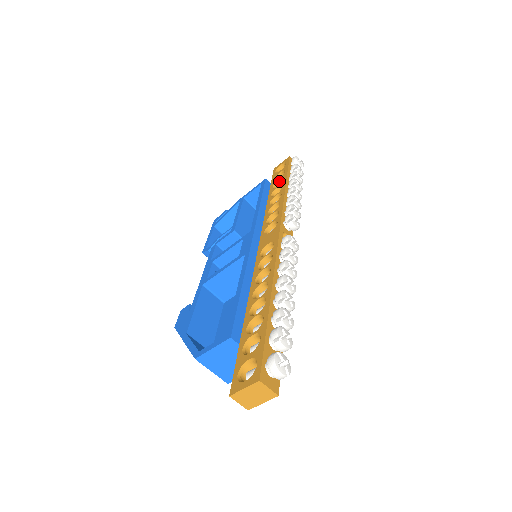
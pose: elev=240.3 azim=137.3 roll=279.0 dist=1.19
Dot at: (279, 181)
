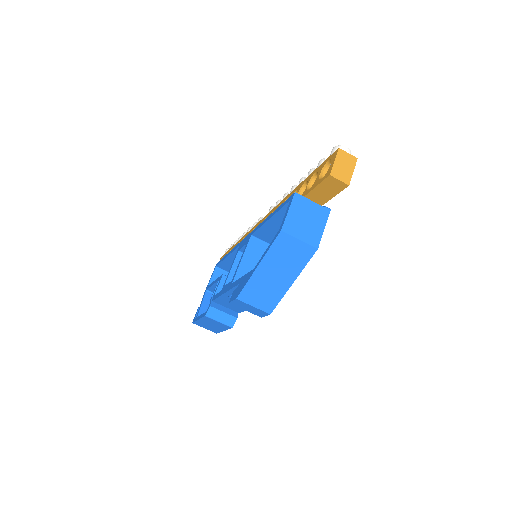
Dot at: occluded
